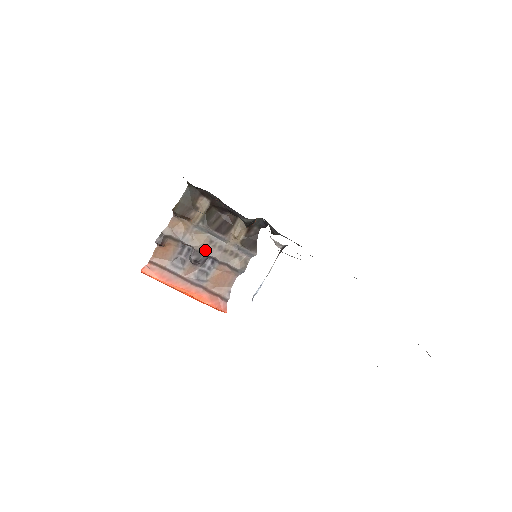
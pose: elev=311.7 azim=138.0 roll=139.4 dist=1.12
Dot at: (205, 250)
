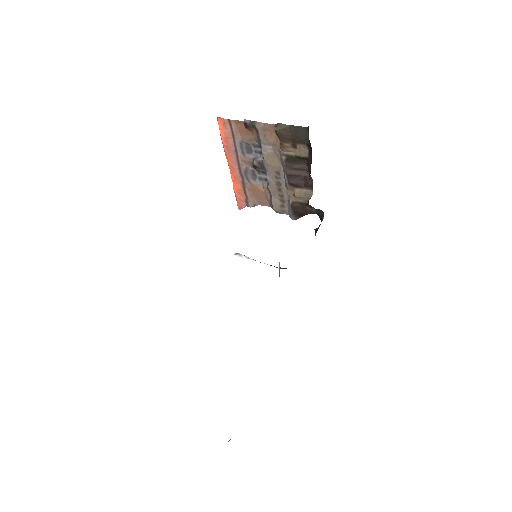
Dot at: (268, 170)
